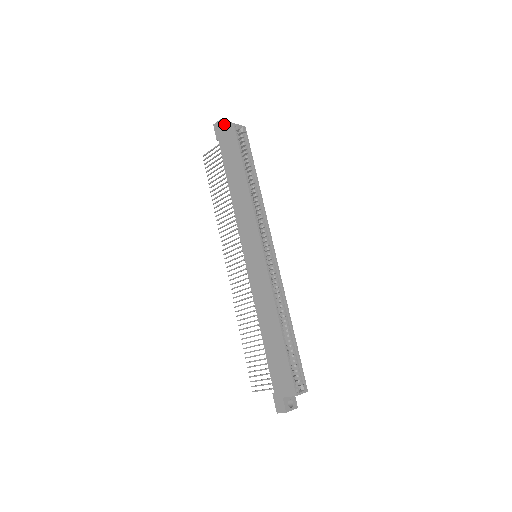
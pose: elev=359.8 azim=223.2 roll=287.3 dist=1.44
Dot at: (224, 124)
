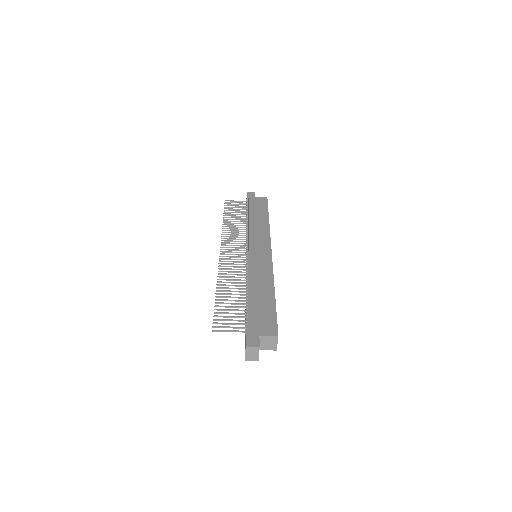
Dot at: occluded
